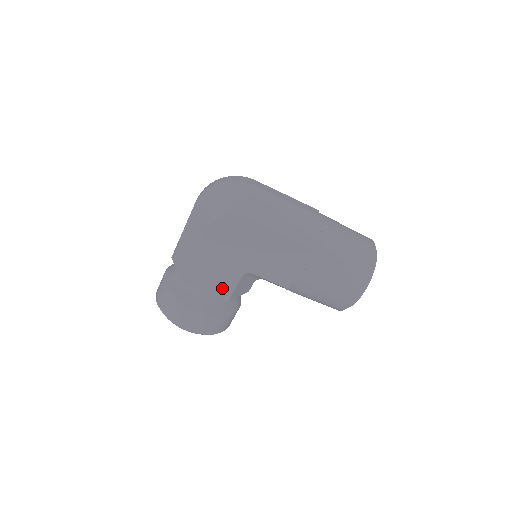
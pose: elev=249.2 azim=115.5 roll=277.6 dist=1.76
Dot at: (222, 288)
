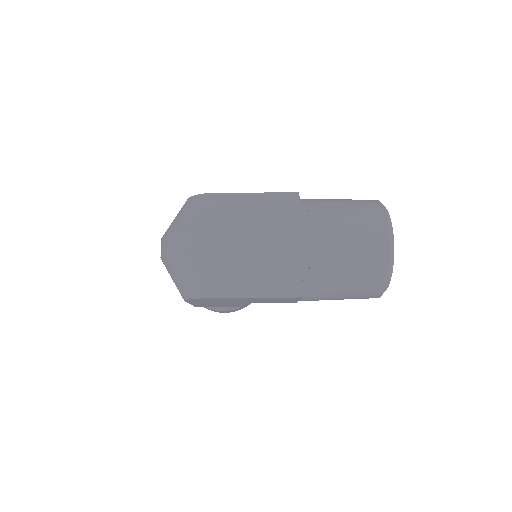
Dot at: occluded
